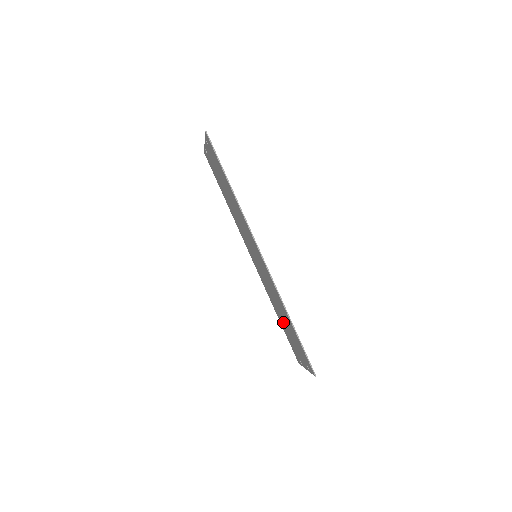
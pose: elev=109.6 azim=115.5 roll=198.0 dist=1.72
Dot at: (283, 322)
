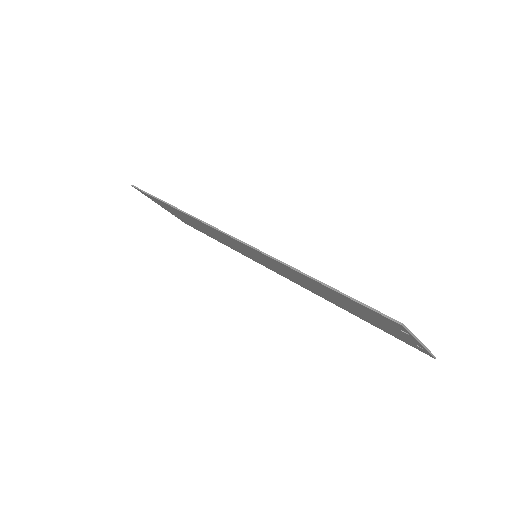
Dot at: (347, 308)
